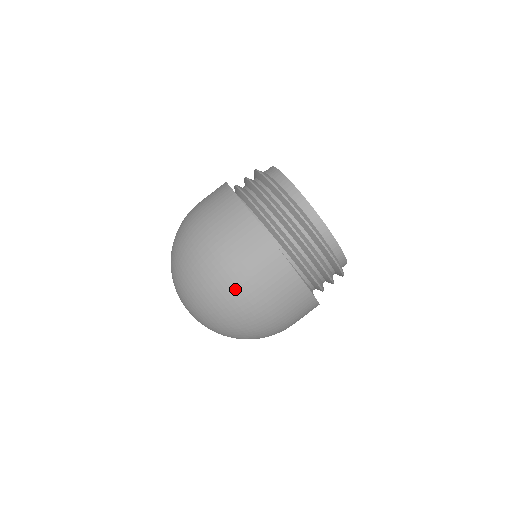
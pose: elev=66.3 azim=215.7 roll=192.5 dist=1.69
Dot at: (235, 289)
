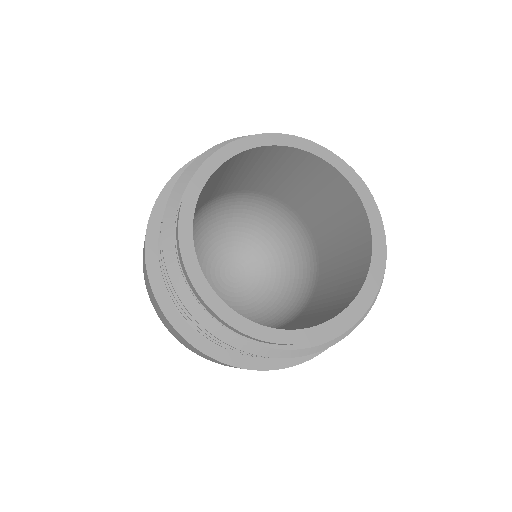
Dot at: occluded
